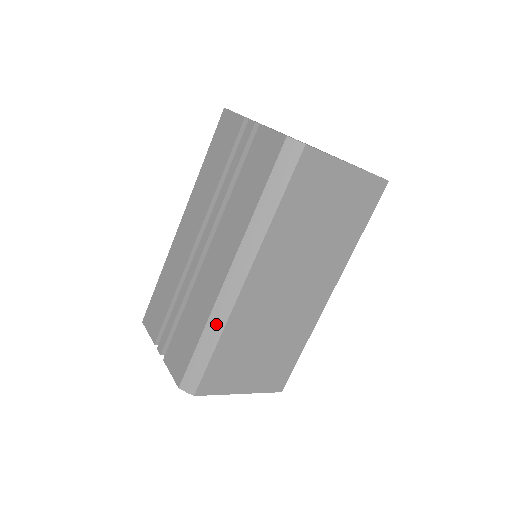
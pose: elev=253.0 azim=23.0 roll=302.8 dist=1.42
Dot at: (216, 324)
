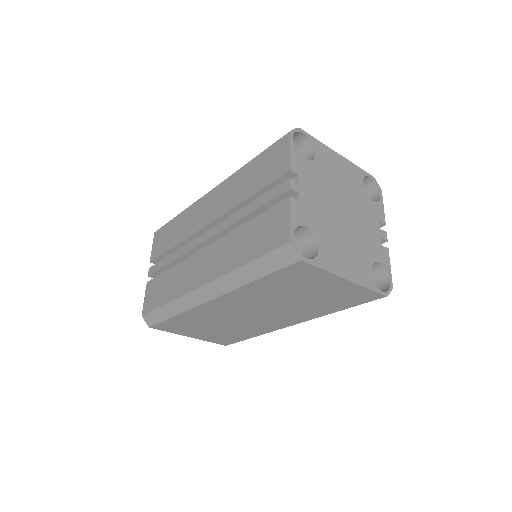
Dot at: (179, 306)
